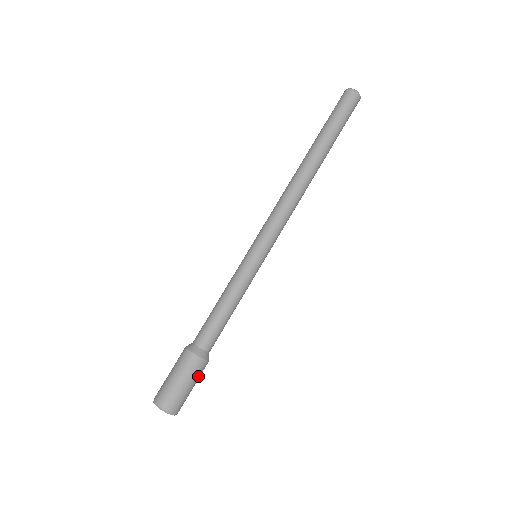
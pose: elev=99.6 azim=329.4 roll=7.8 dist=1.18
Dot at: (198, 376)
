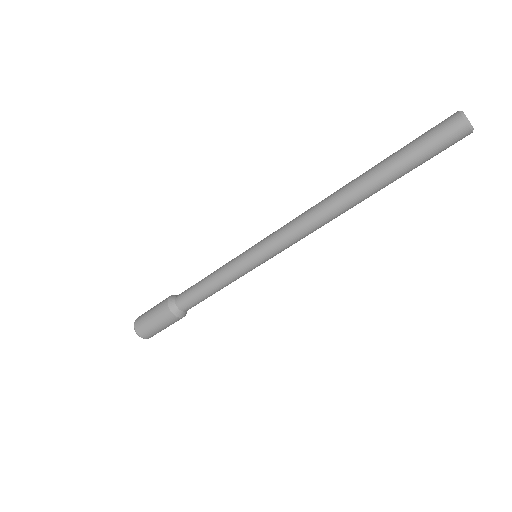
Dot at: occluded
